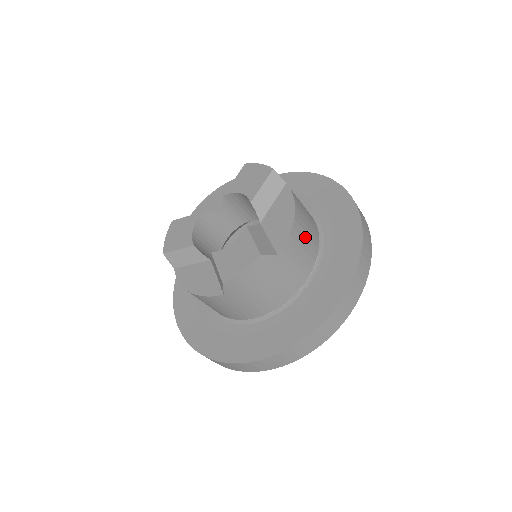
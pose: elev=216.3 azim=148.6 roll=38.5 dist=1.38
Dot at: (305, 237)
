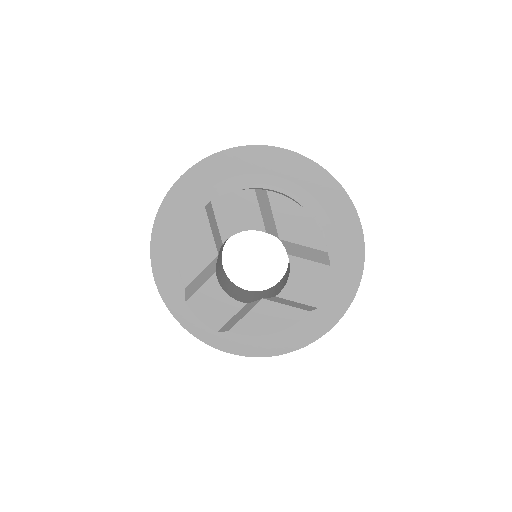
Dot at: occluded
